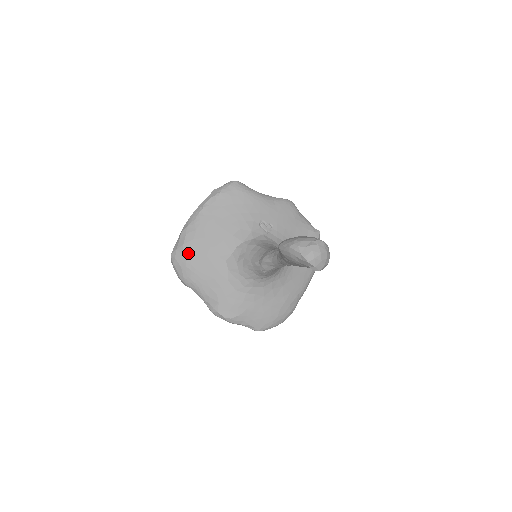
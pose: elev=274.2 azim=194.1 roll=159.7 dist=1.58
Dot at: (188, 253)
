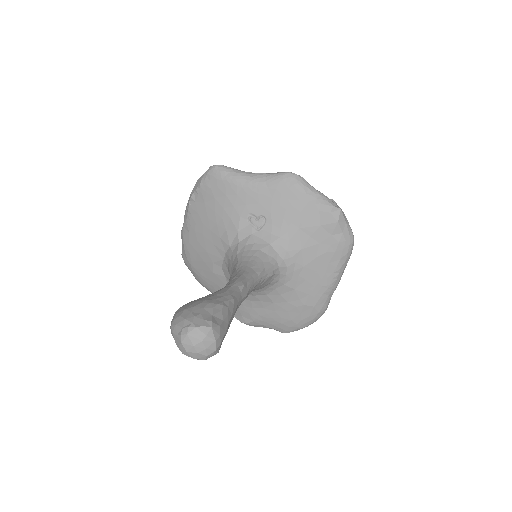
Dot at: (189, 257)
